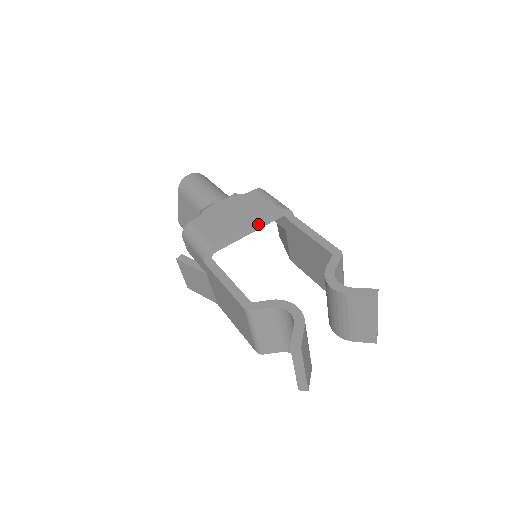
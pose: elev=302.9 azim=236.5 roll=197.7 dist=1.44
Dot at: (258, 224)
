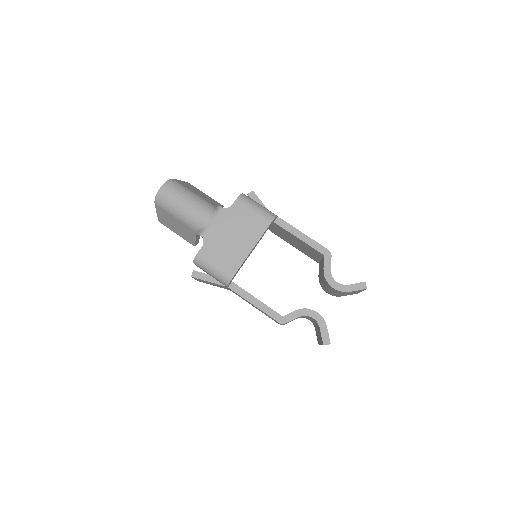
Dot at: (258, 242)
